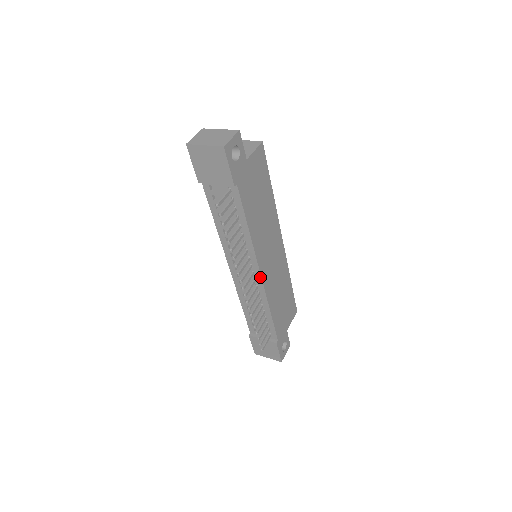
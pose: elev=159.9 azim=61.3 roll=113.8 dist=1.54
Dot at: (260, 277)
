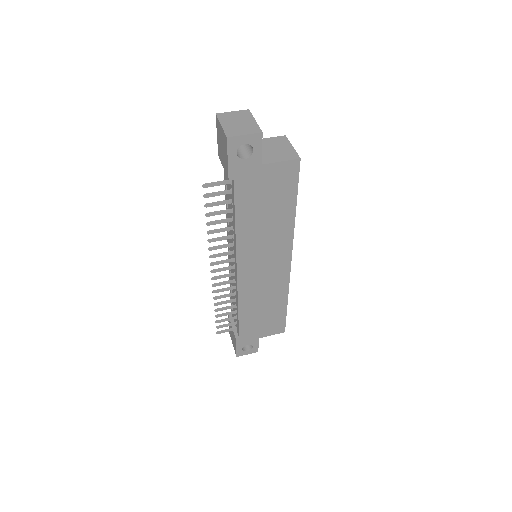
Dot at: (237, 275)
